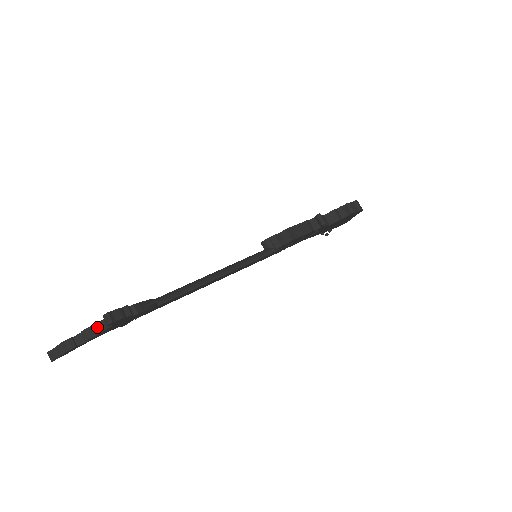
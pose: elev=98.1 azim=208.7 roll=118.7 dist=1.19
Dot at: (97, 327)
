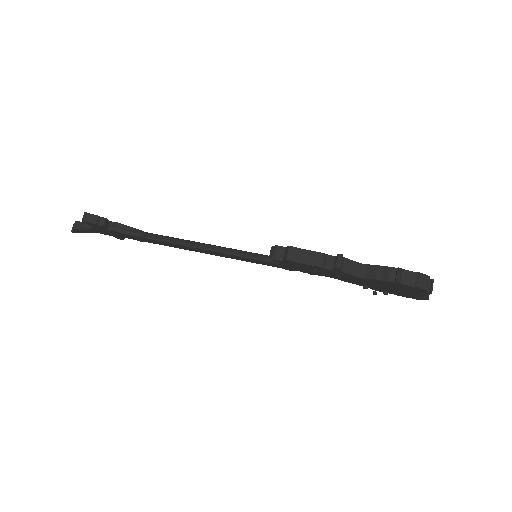
Dot at: occluded
